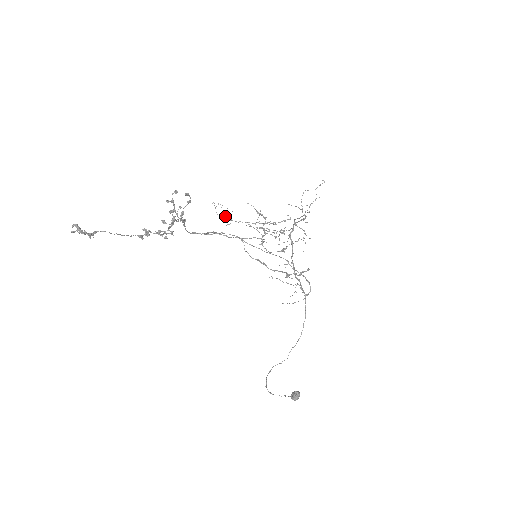
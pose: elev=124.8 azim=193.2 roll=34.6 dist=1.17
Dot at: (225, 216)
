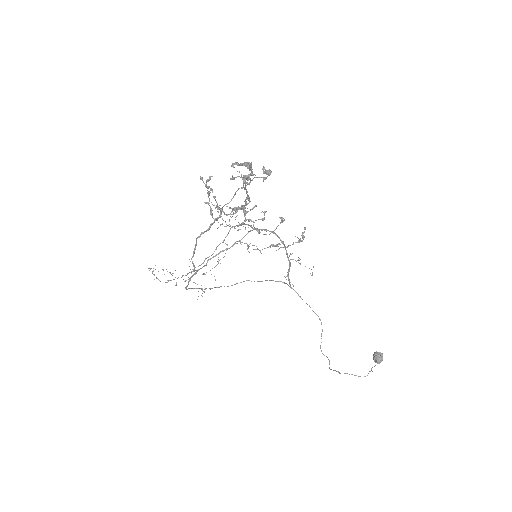
Dot at: (171, 274)
